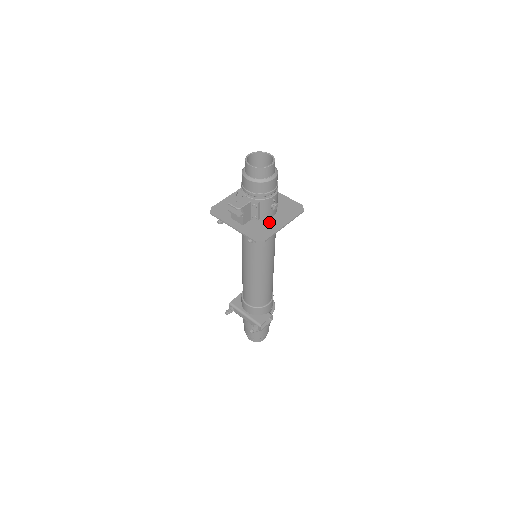
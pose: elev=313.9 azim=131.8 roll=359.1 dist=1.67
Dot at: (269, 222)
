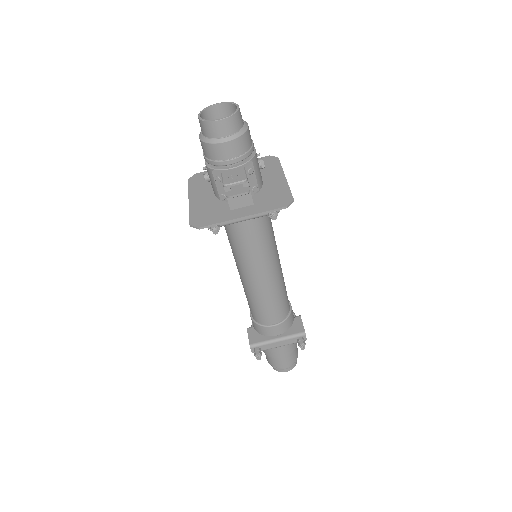
Dot at: (268, 186)
